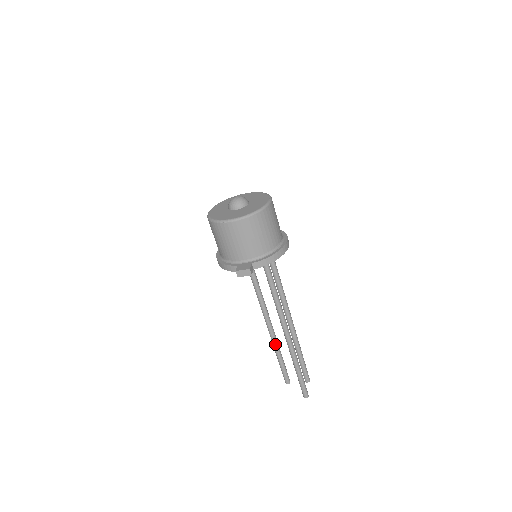
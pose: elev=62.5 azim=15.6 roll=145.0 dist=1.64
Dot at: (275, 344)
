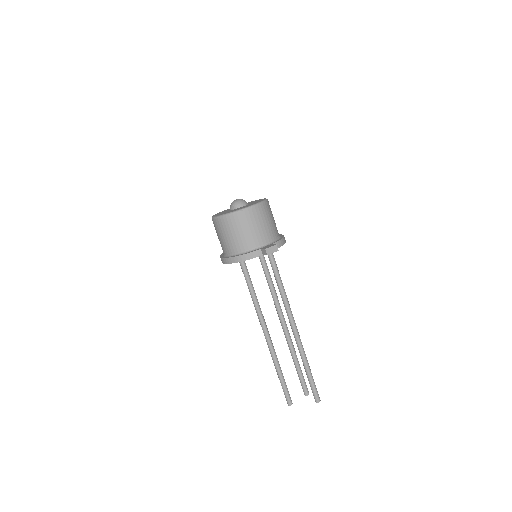
Dot at: (276, 357)
